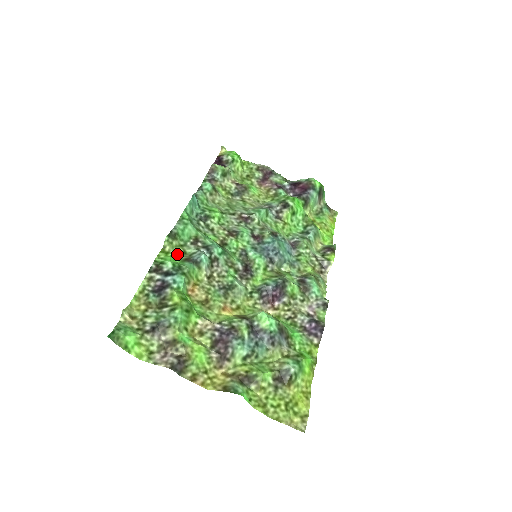
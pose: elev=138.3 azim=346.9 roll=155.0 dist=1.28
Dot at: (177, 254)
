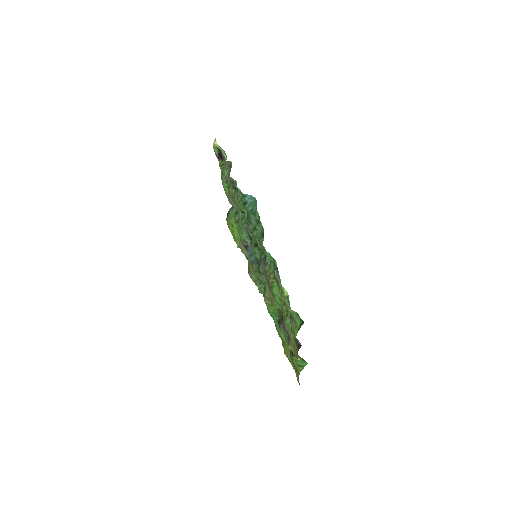
Dot at: (264, 250)
